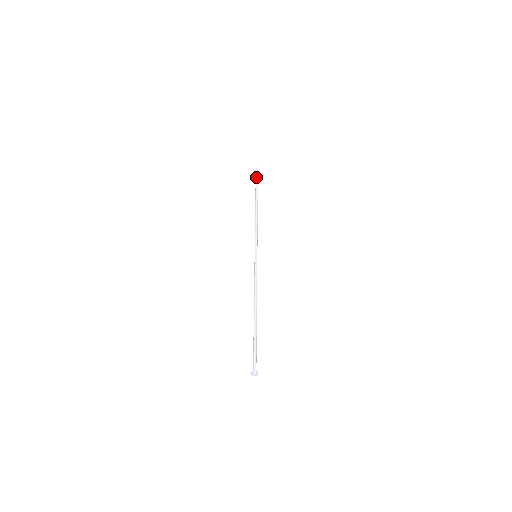
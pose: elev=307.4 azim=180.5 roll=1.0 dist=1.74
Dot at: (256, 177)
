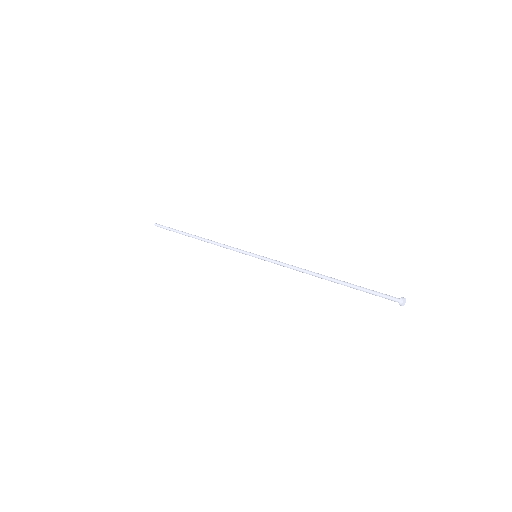
Dot at: (166, 227)
